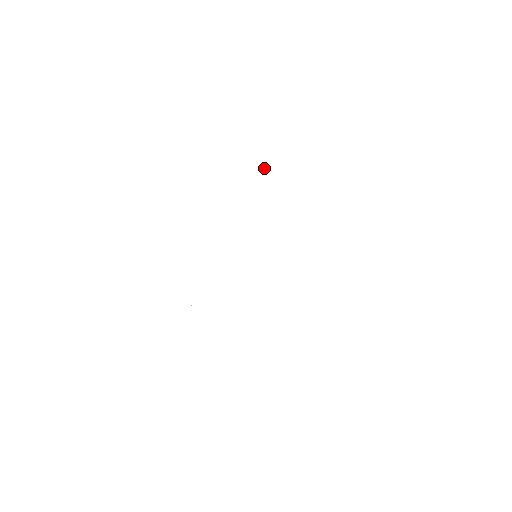
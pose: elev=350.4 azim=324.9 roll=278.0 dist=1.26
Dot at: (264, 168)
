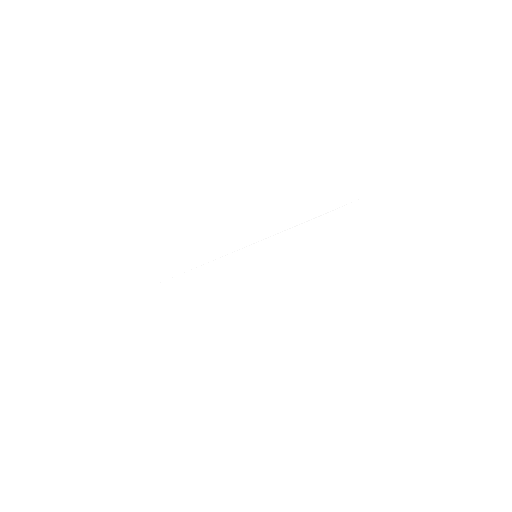
Dot at: occluded
